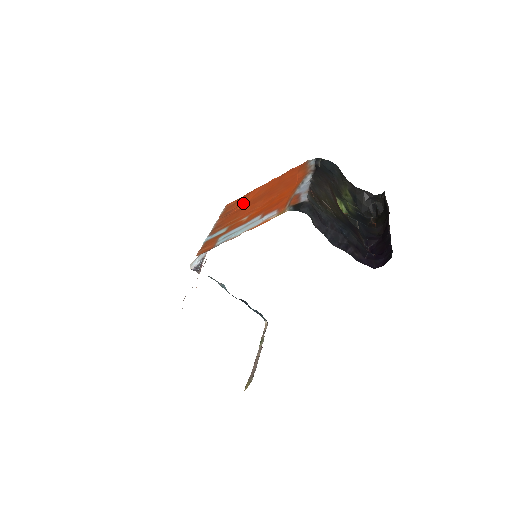
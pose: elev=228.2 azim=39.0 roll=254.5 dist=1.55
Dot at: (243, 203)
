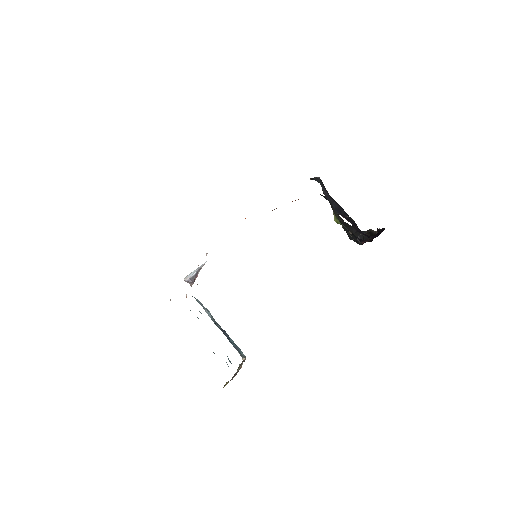
Dot at: occluded
